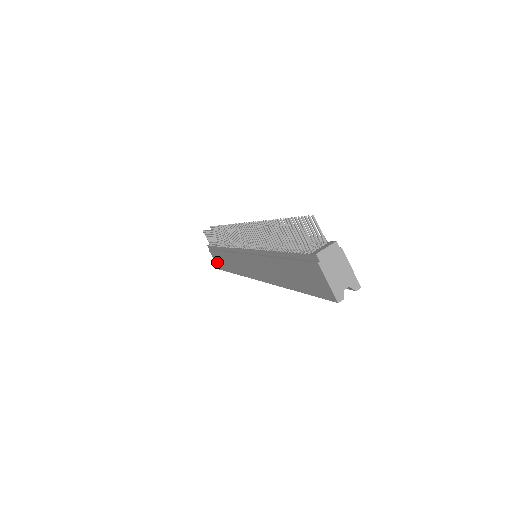
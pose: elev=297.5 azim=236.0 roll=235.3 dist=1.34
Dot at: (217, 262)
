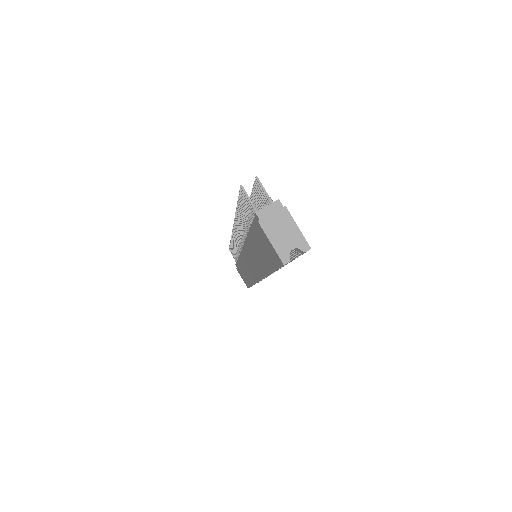
Dot at: (244, 280)
